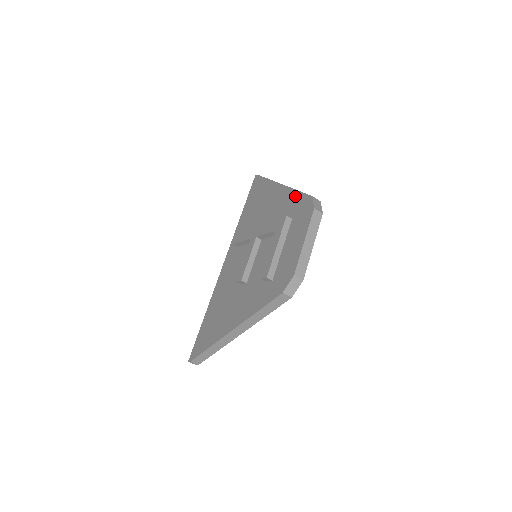
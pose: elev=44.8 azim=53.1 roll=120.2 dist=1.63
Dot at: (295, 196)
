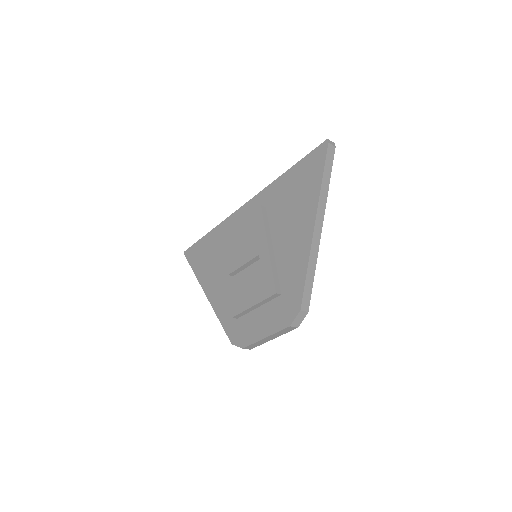
Dot at: (301, 276)
